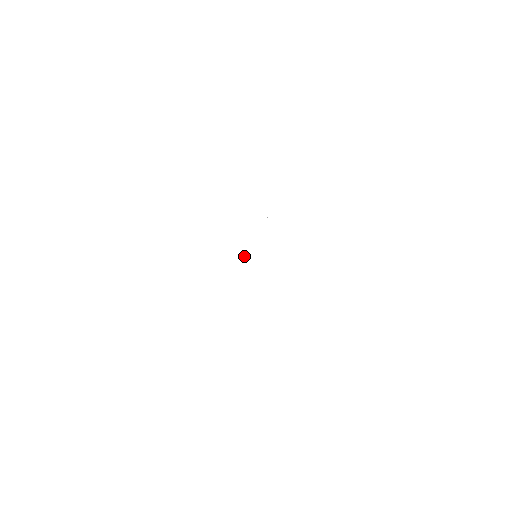
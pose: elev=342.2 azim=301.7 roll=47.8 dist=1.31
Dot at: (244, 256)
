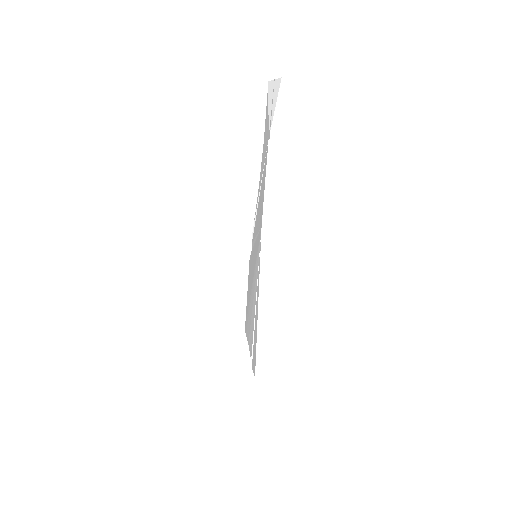
Dot at: (257, 238)
